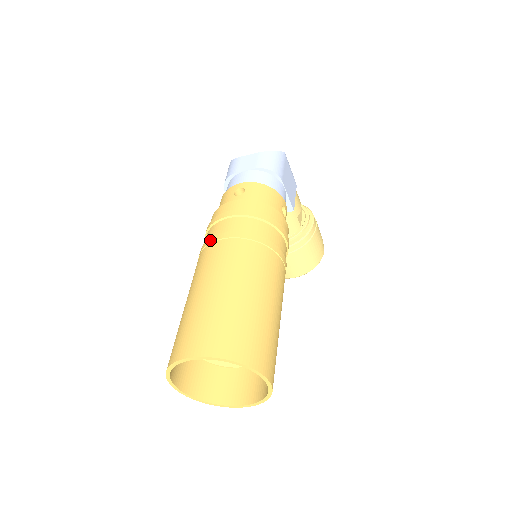
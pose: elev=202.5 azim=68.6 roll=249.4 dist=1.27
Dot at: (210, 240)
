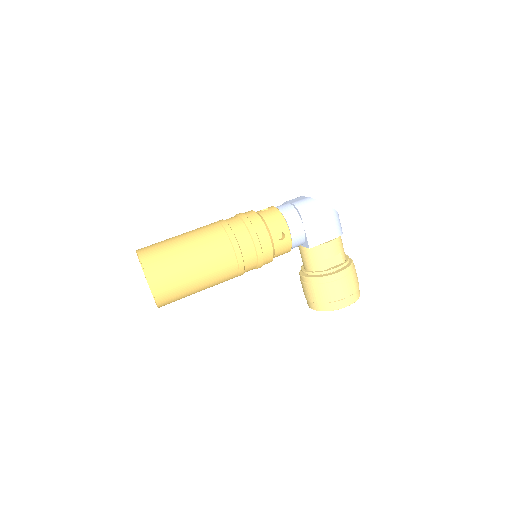
Dot at: occluded
